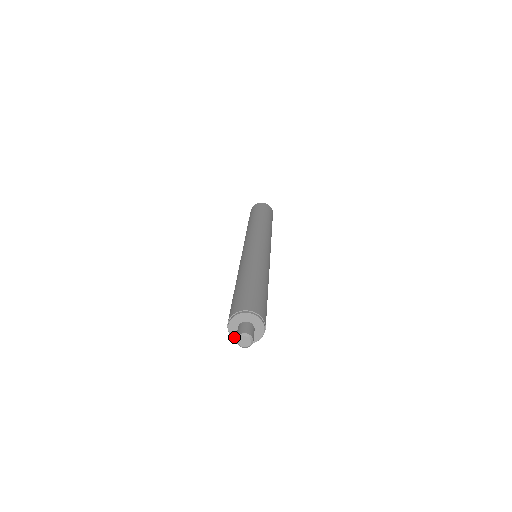
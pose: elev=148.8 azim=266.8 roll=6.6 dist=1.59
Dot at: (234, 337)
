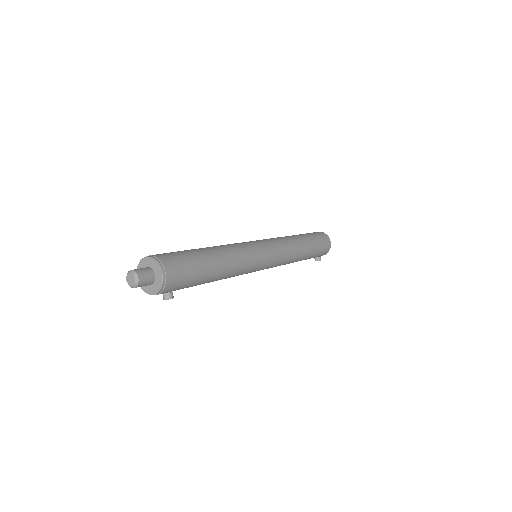
Dot at: (142, 287)
